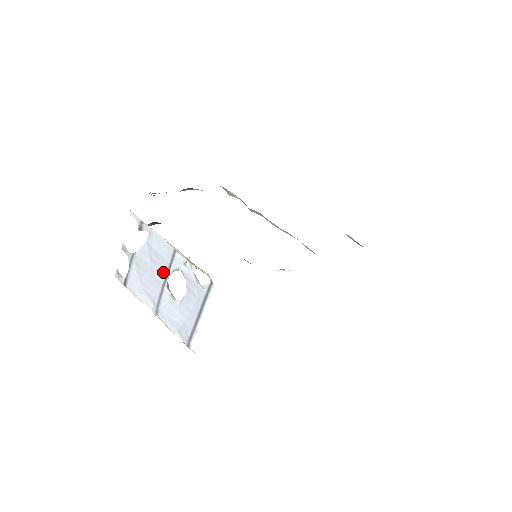
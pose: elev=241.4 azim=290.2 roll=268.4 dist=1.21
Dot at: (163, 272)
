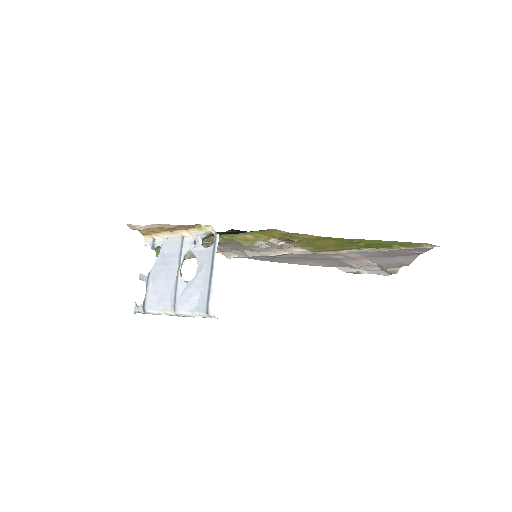
Dot at: (176, 265)
